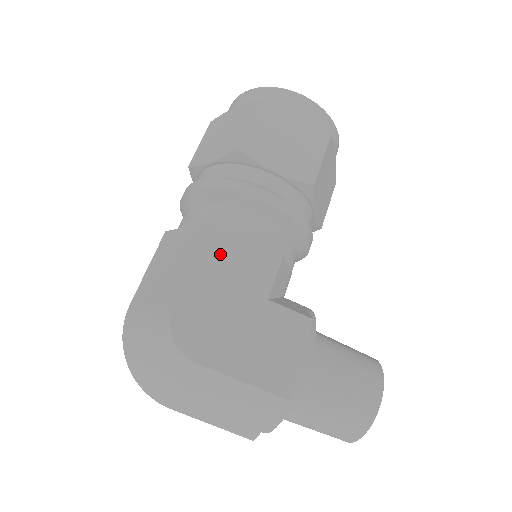
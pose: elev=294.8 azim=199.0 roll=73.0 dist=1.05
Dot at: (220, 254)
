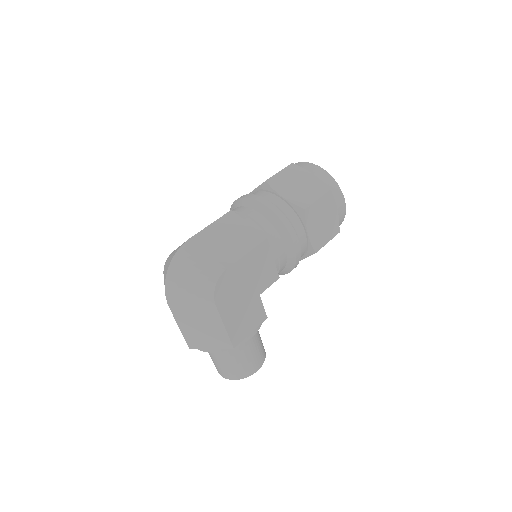
Dot at: (259, 258)
